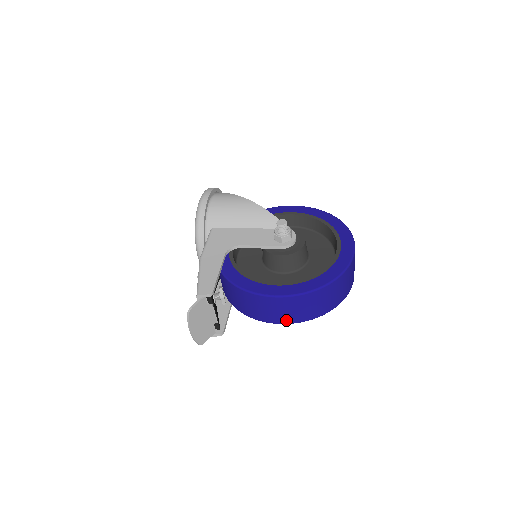
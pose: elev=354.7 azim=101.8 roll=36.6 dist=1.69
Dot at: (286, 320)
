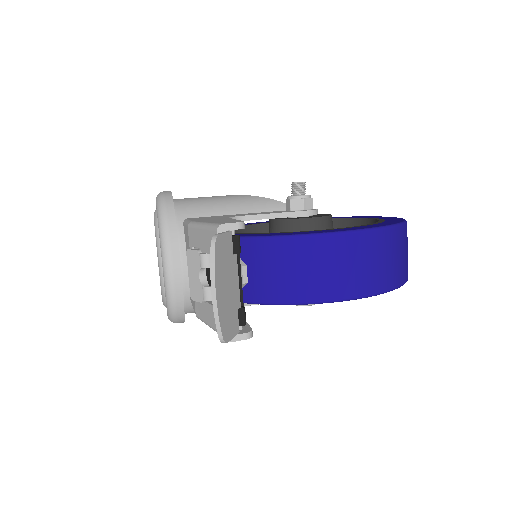
Dot at: (356, 288)
